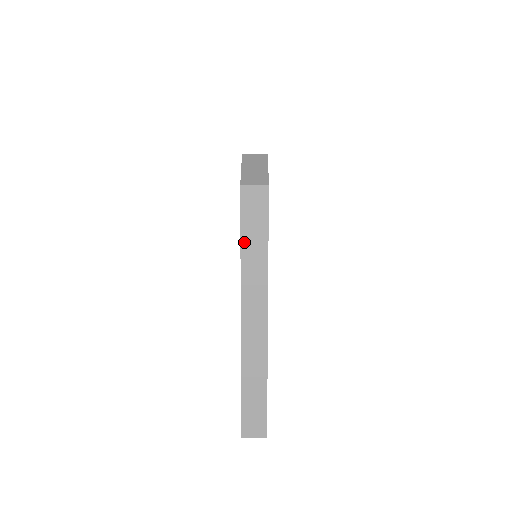
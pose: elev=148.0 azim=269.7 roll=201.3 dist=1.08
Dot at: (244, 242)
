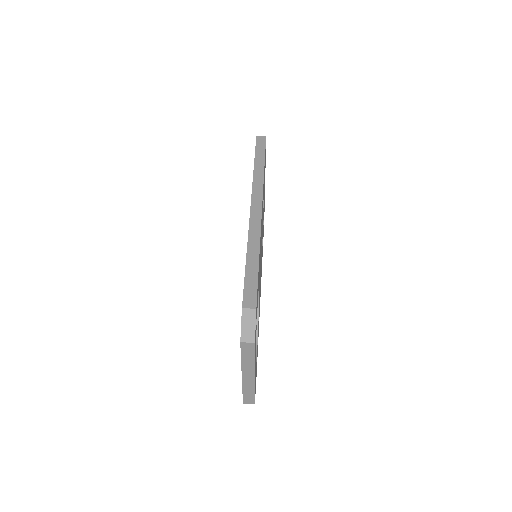
Dot at: (243, 357)
